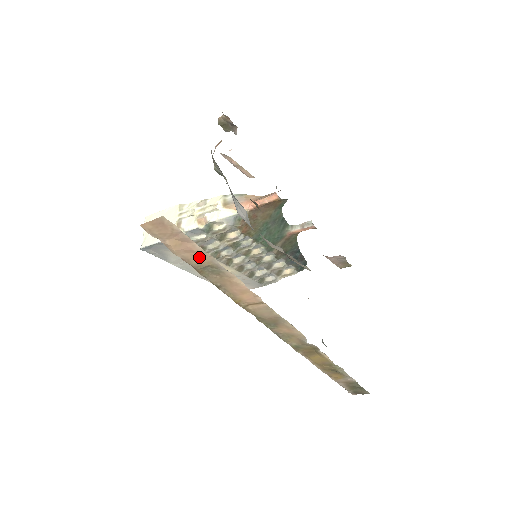
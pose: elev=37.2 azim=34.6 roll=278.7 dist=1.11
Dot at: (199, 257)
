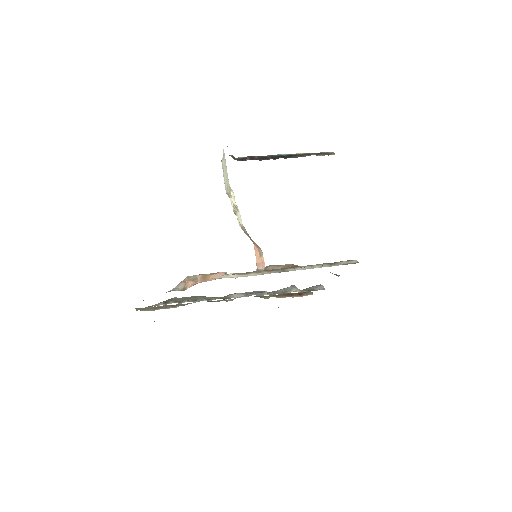
Dot at: occluded
